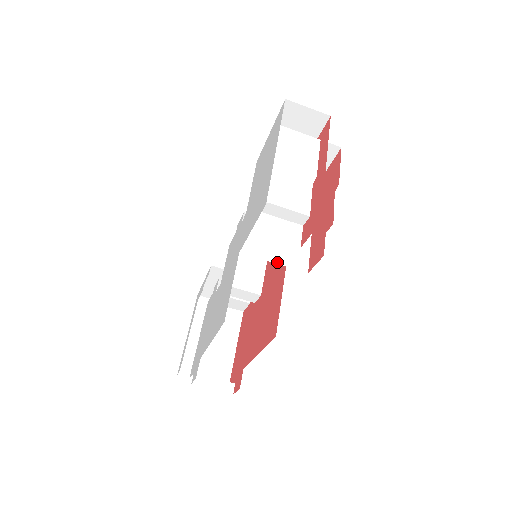
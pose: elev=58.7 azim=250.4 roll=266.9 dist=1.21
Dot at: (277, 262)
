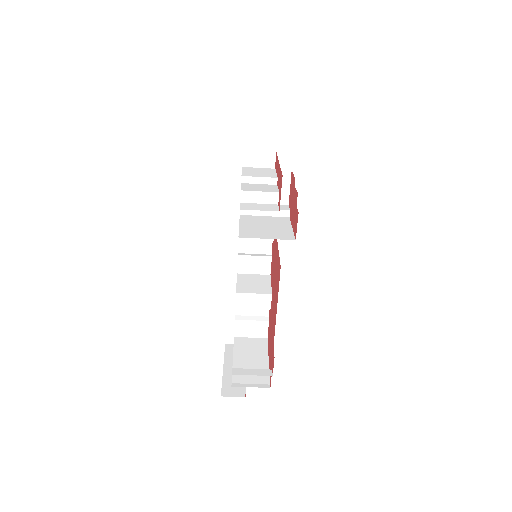
Dot at: (269, 238)
